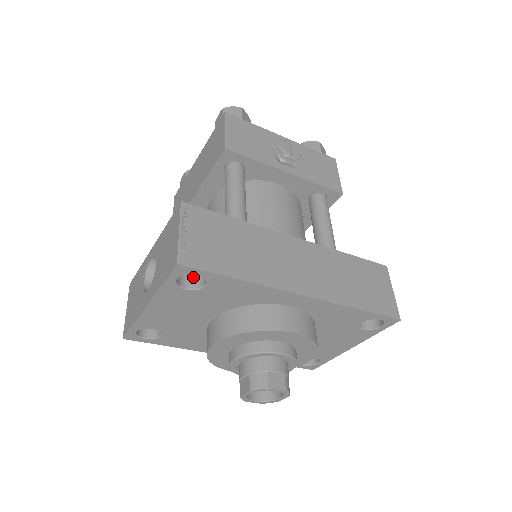
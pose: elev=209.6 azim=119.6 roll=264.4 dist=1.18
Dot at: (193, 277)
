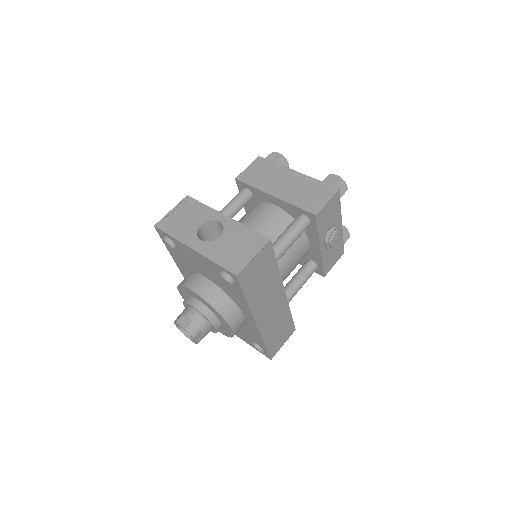
Dot at: occluded
